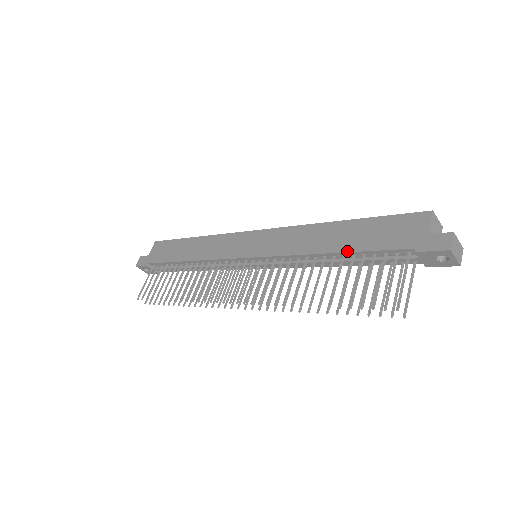
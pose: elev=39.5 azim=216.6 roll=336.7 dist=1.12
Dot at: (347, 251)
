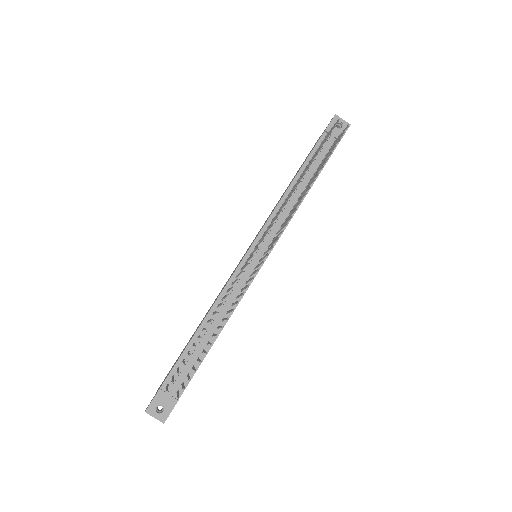
Dot at: (300, 169)
